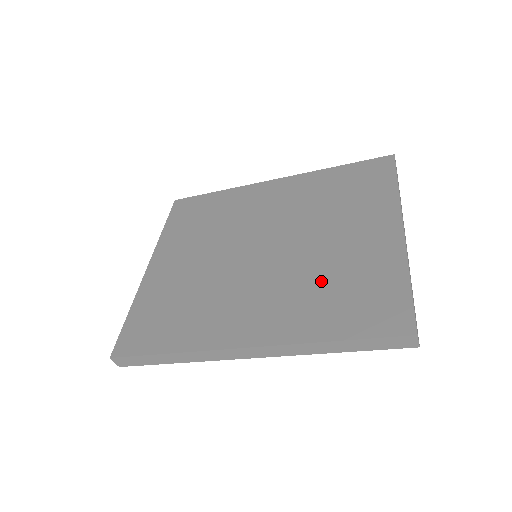
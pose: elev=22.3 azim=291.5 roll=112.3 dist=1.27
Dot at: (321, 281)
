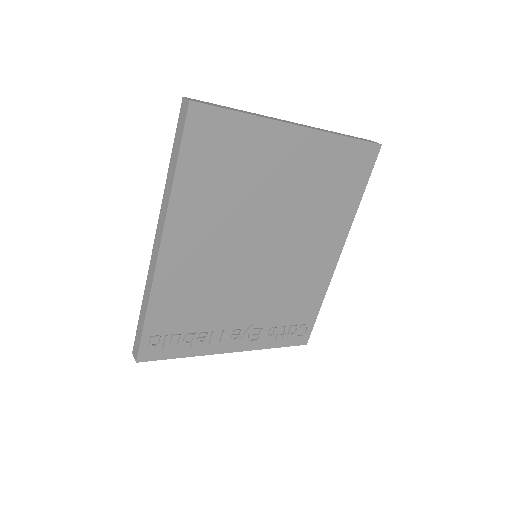
Dot at: occluded
